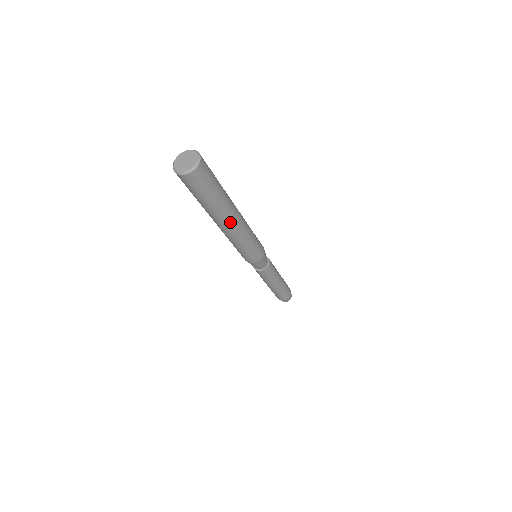
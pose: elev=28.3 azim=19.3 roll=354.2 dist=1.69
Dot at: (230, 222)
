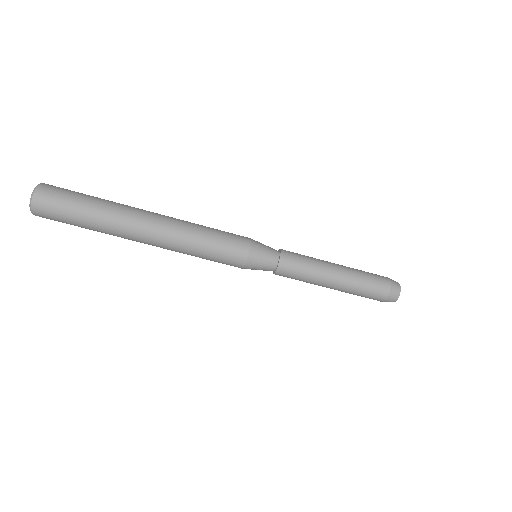
Dot at: (141, 229)
